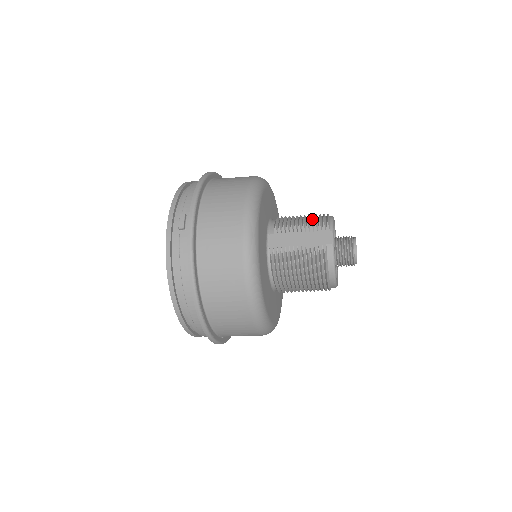
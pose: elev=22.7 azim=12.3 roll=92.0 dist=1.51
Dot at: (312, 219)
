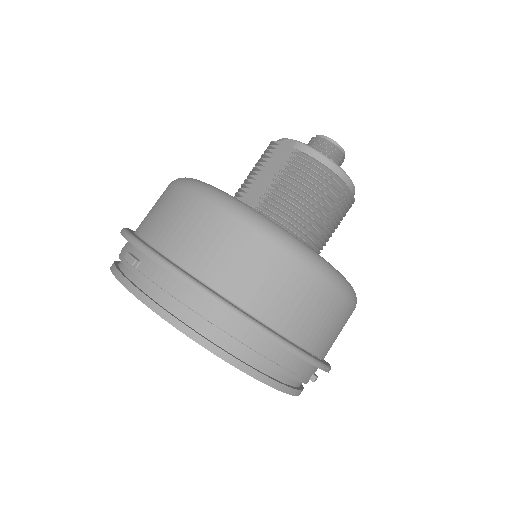
Dot at: (260, 160)
